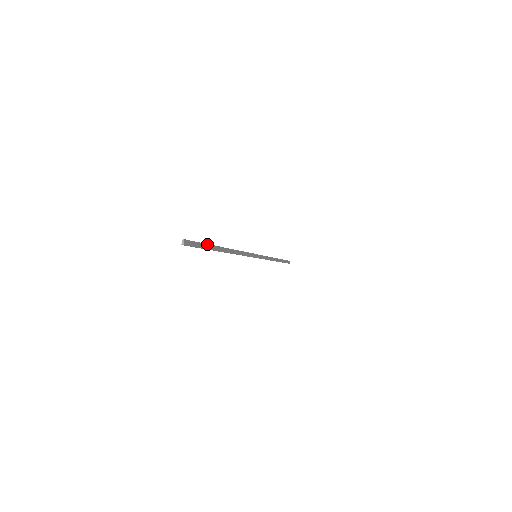
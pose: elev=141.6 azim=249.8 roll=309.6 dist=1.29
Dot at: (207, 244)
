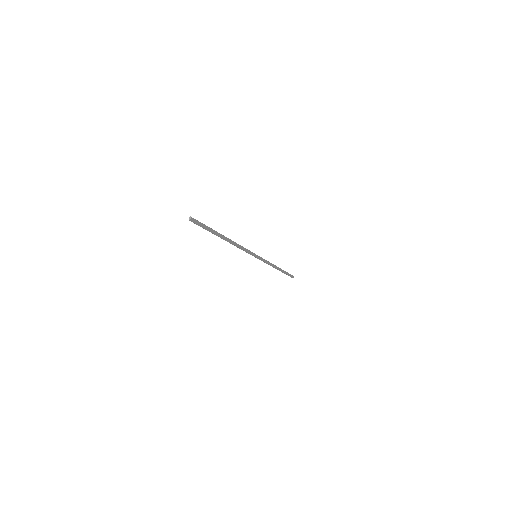
Dot at: (209, 227)
